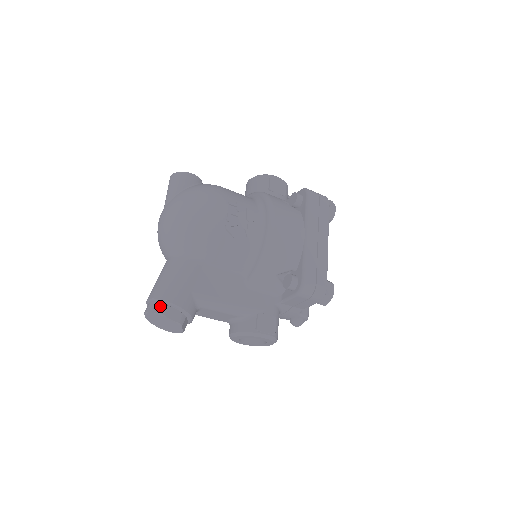
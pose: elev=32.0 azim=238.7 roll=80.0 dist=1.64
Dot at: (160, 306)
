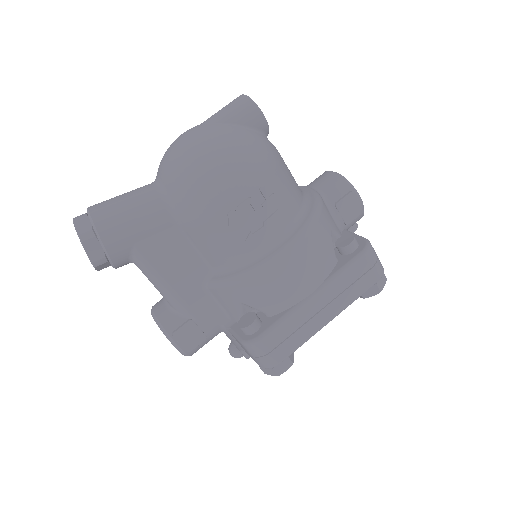
Dot at: (88, 229)
